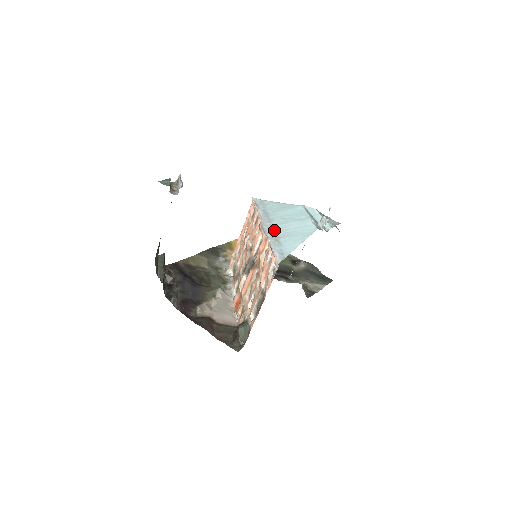
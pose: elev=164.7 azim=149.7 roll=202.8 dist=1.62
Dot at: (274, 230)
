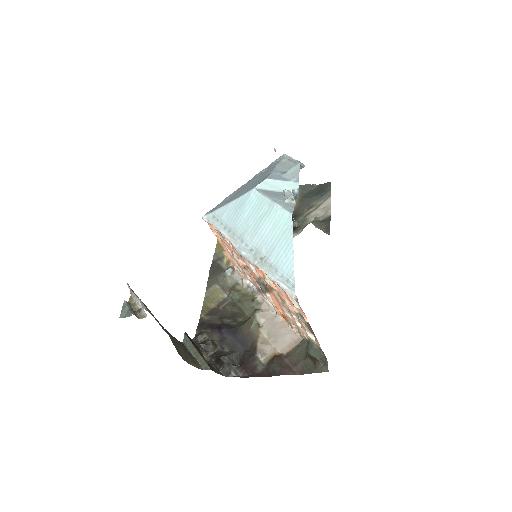
Dot at: (255, 250)
